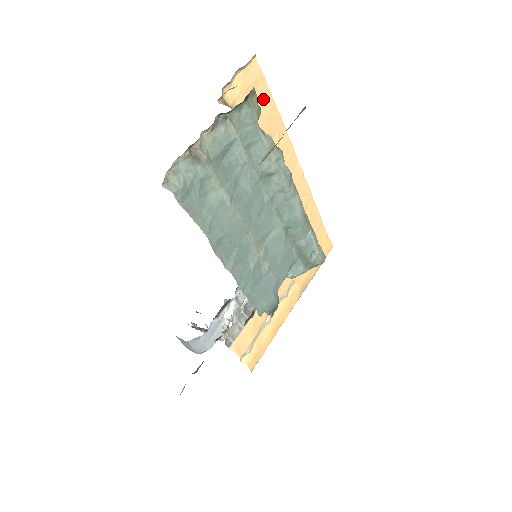
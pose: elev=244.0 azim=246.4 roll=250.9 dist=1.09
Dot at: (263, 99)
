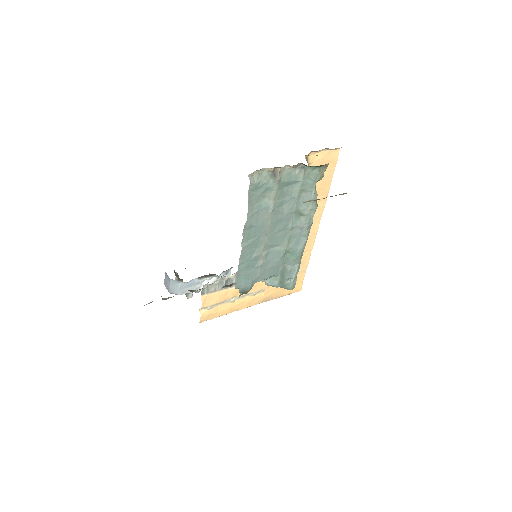
Dot at: (327, 173)
